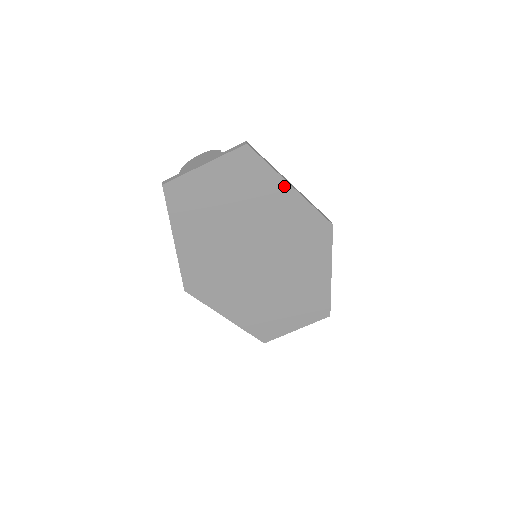
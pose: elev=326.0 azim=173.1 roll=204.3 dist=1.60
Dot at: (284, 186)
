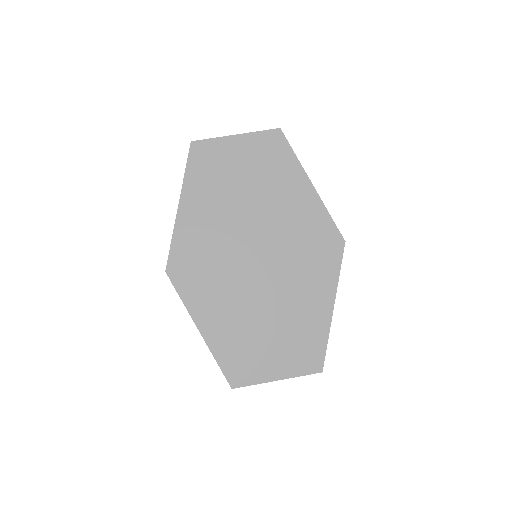
Dot at: (304, 181)
